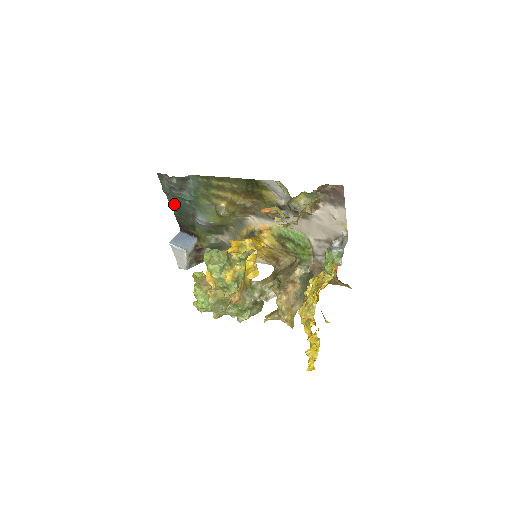
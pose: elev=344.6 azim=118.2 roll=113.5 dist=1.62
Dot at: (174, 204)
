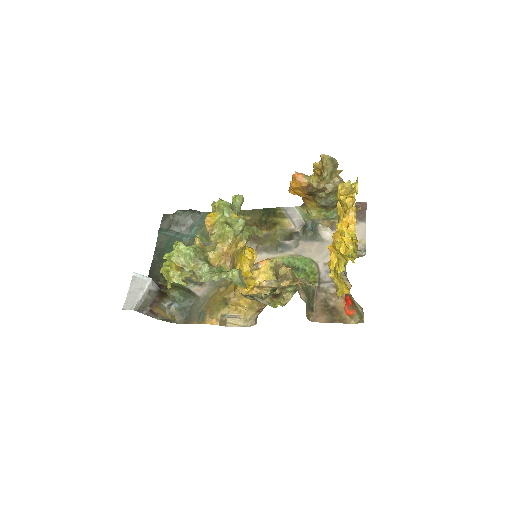
Dot at: (160, 249)
